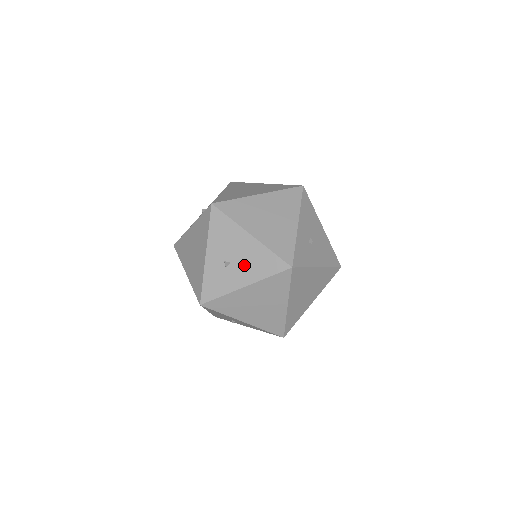
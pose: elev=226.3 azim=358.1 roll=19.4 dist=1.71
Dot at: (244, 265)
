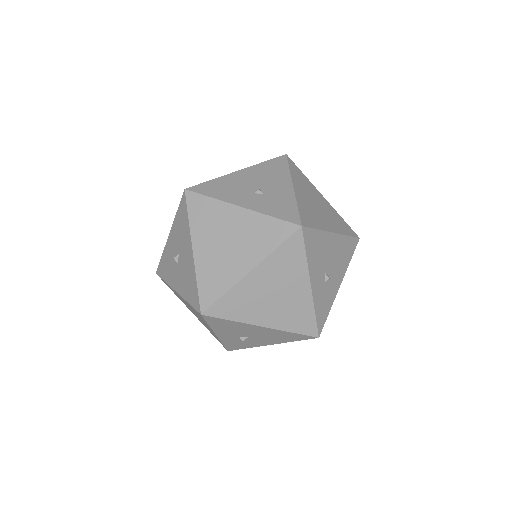
Dot at: (263, 338)
